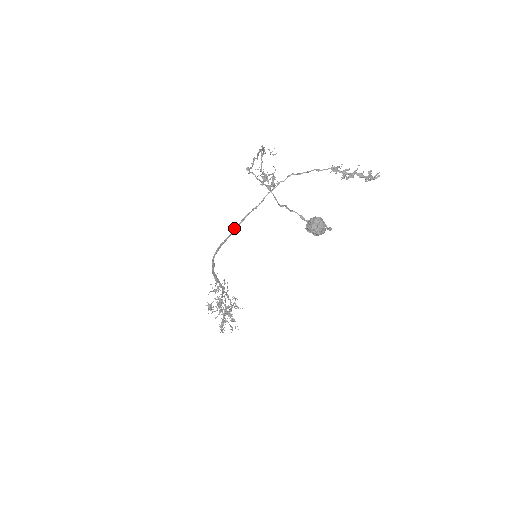
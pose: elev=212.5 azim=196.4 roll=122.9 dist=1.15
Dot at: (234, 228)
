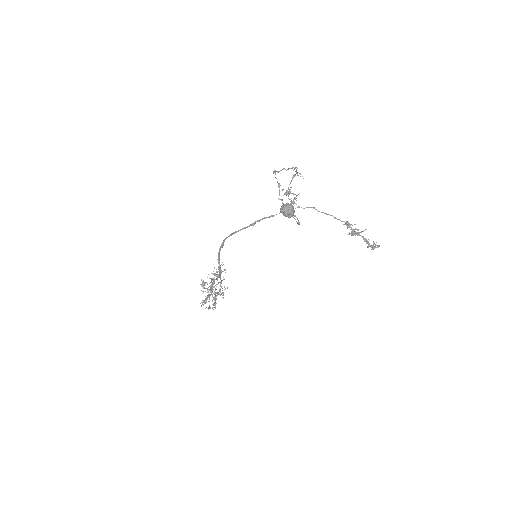
Dot at: (251, 224)
